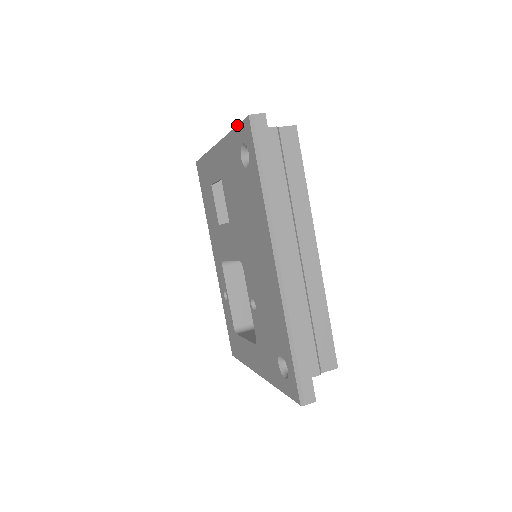
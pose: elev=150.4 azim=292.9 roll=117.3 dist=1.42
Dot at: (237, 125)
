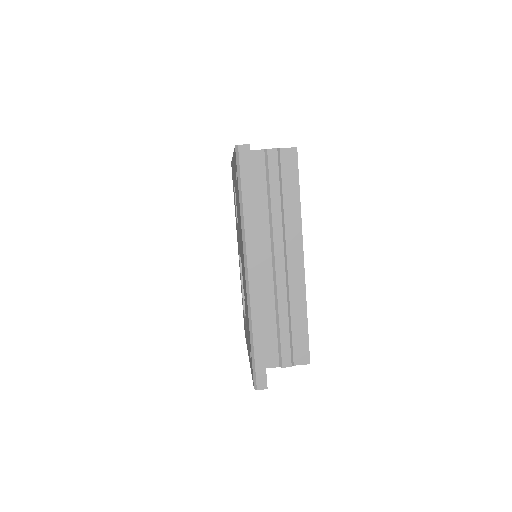
Dot at: occluded
